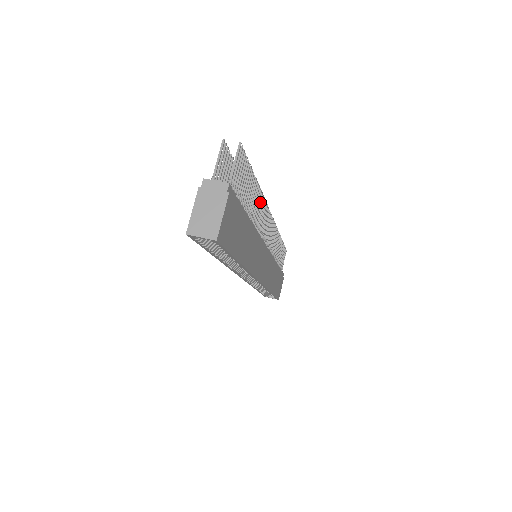
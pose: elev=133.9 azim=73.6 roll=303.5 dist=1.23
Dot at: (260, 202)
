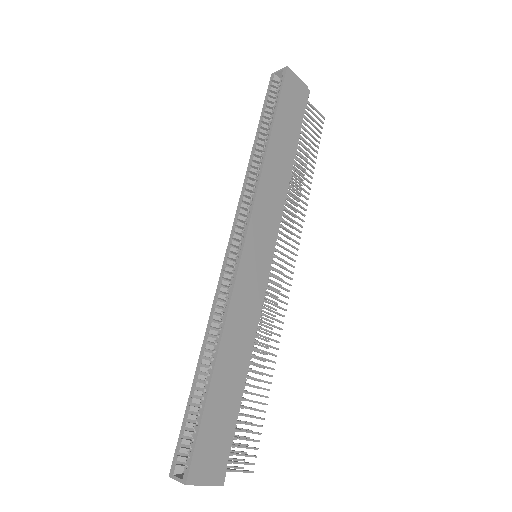
Dot at: (302, 201)
